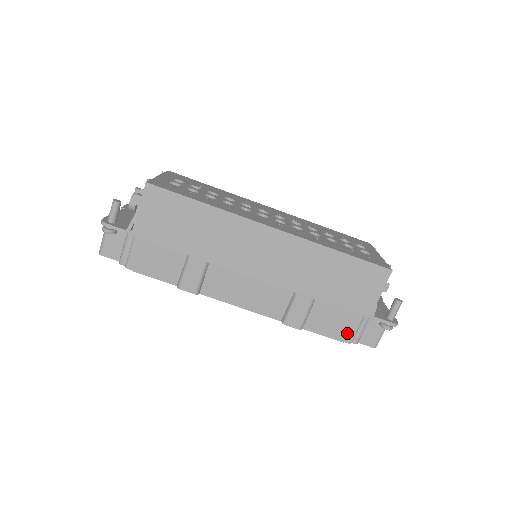
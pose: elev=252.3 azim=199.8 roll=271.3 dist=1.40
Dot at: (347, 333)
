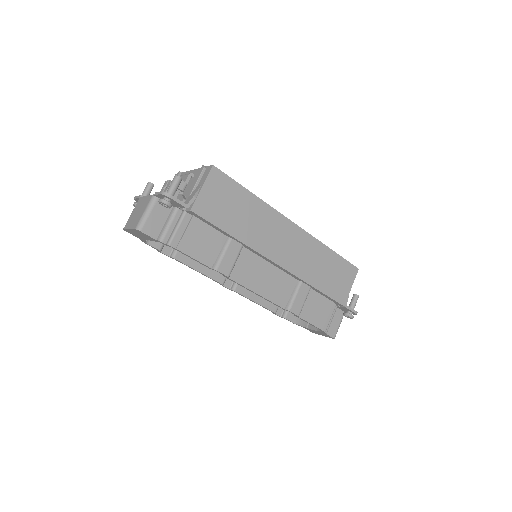
Dot at: (325, 321)
